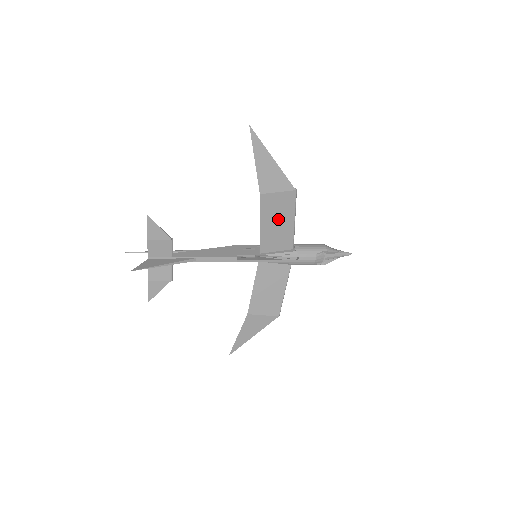
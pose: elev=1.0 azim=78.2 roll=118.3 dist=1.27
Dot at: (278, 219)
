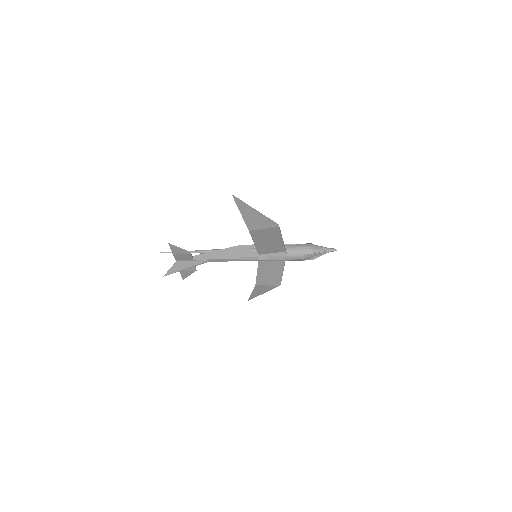
Dot at: (268, 240)
